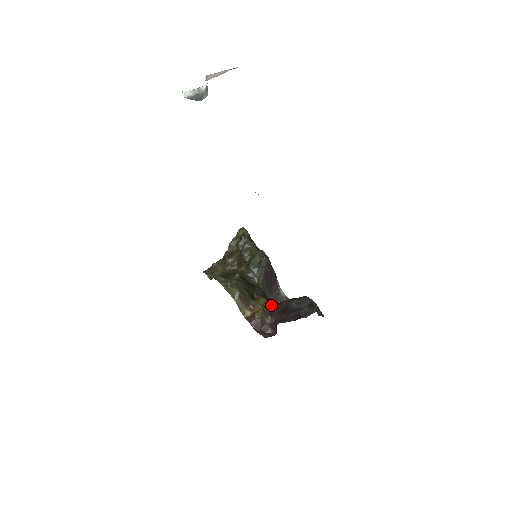
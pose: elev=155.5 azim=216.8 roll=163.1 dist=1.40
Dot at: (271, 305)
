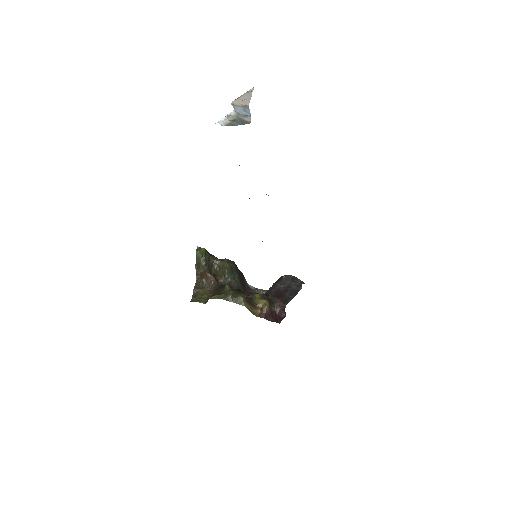
Dot at: (266, 296)
